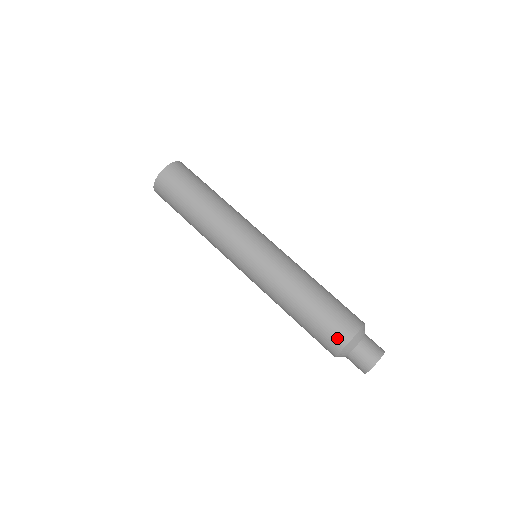
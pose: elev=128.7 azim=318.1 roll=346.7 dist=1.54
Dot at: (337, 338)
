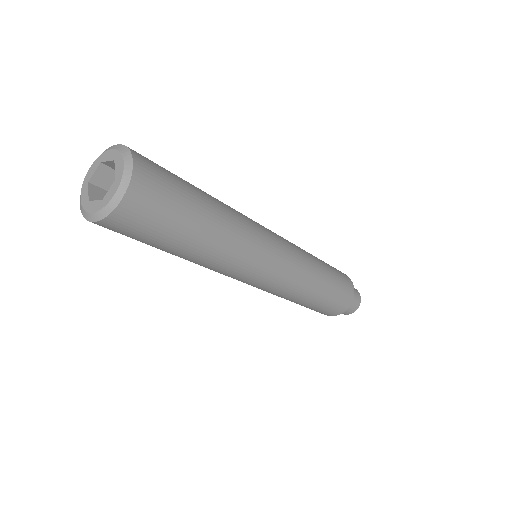
Dot at: (329, 314)
